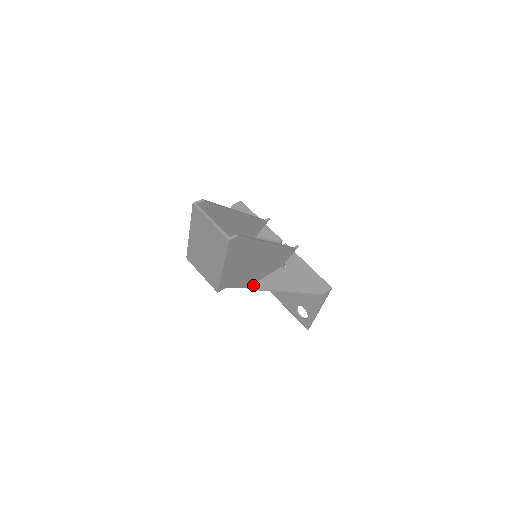
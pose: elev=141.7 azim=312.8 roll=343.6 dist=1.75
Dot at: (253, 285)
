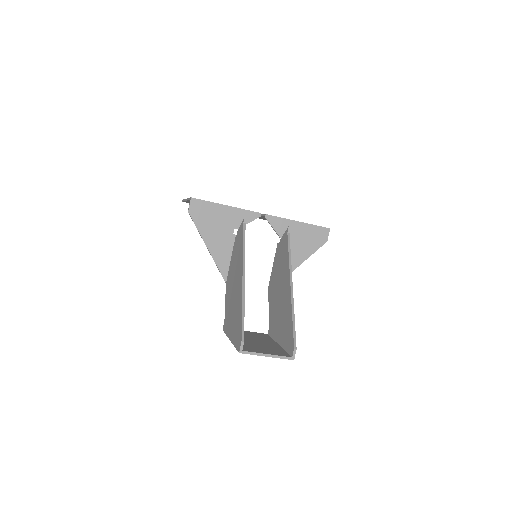
Dot at: occluded
